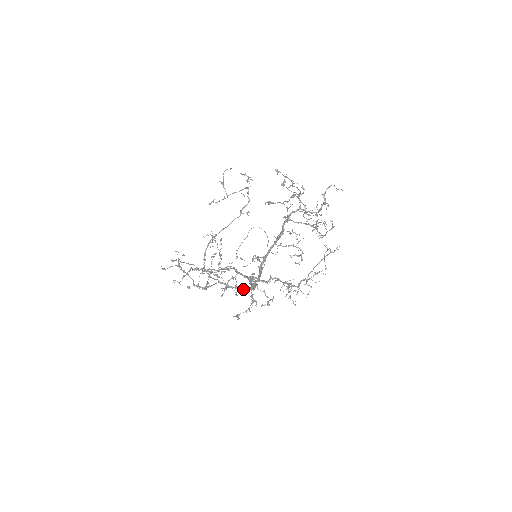
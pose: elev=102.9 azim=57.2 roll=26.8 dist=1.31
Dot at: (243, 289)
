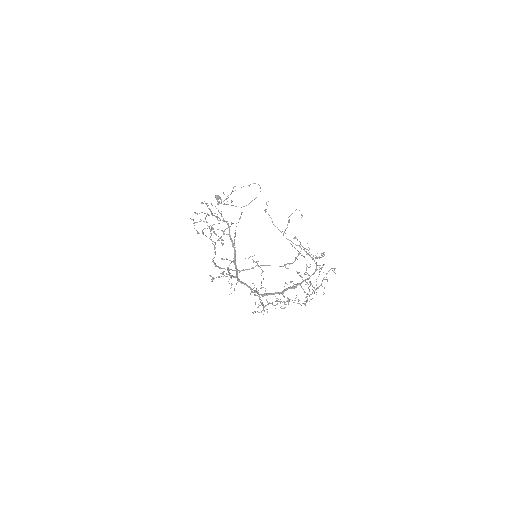
Dot at: (234, 277)
